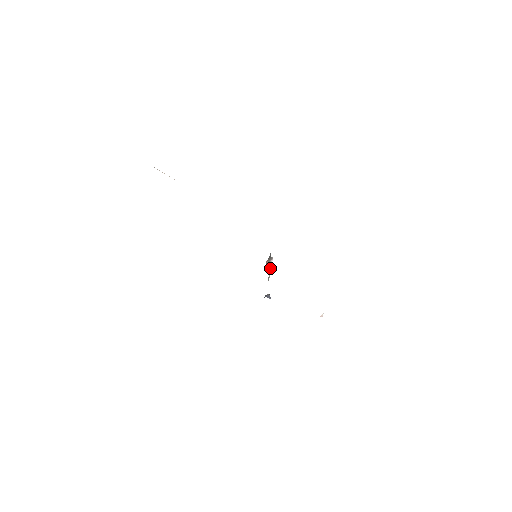
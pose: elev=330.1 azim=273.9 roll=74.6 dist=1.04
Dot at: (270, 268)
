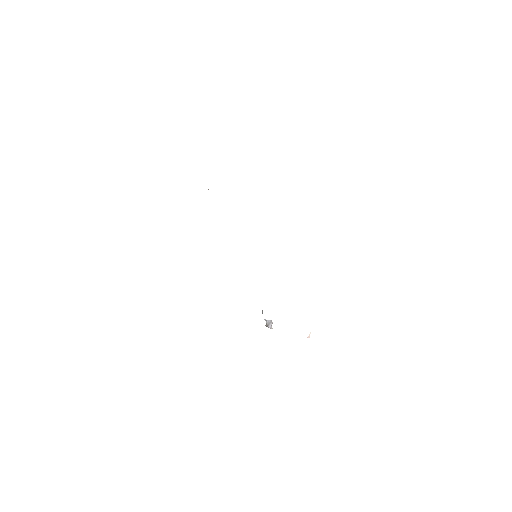
Dot at: (268, 320)
